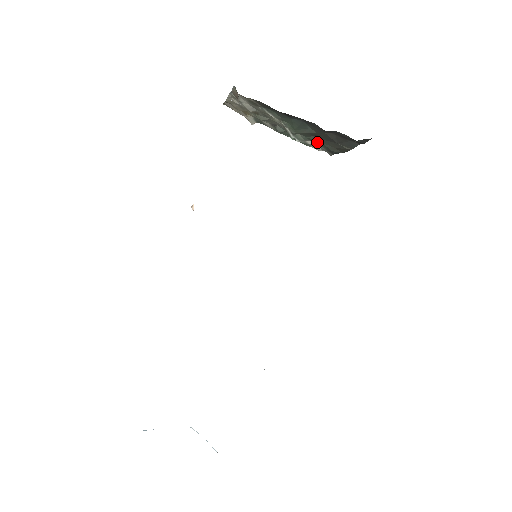
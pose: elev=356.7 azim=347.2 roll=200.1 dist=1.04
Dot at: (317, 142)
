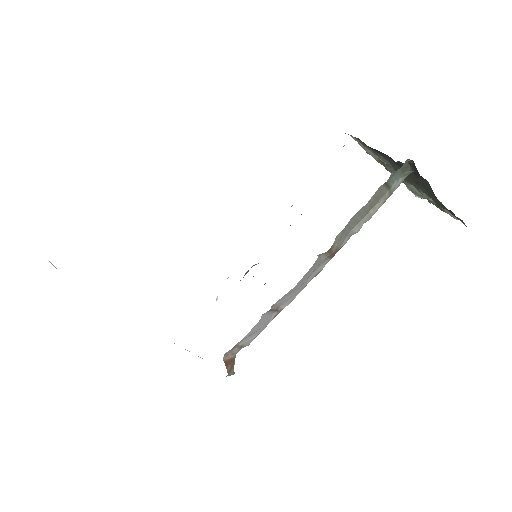
Dot at: occluded
